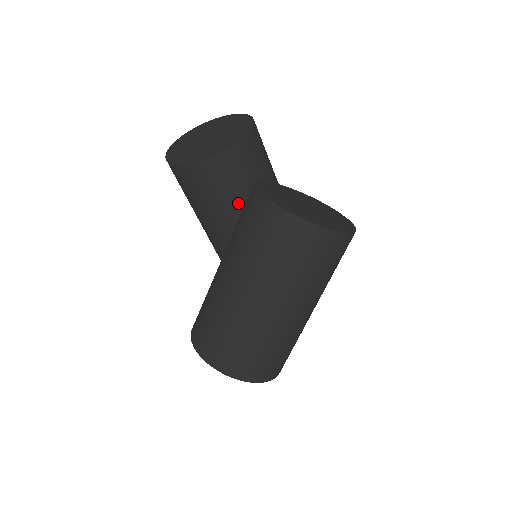
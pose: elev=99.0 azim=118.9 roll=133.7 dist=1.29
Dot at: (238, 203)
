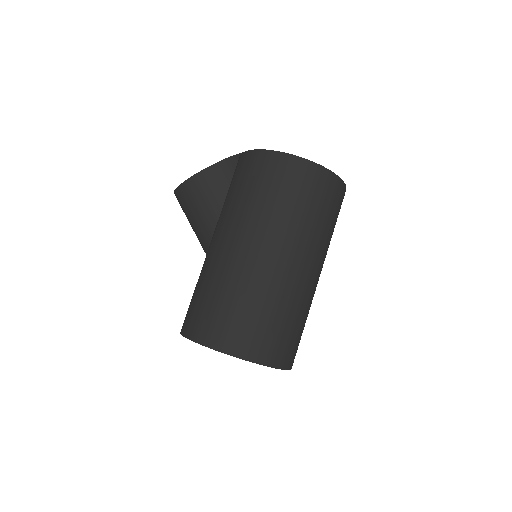
Dot at: occluded
